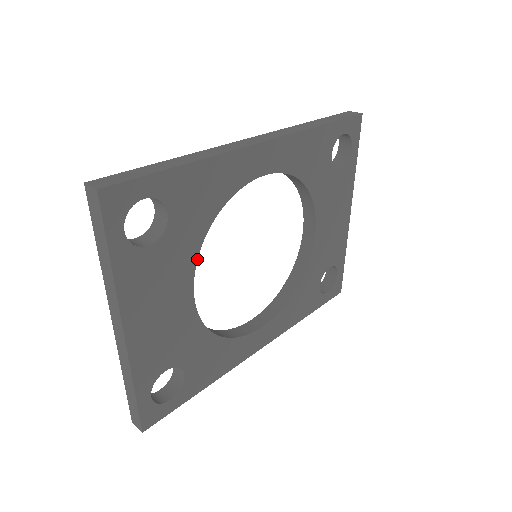
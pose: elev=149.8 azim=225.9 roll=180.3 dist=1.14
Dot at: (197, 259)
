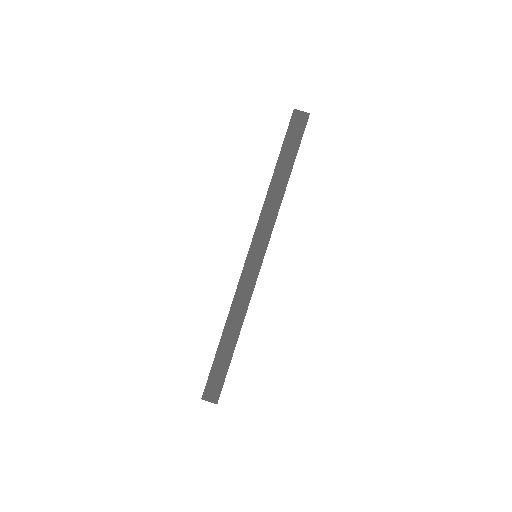
Dot at: occluded
